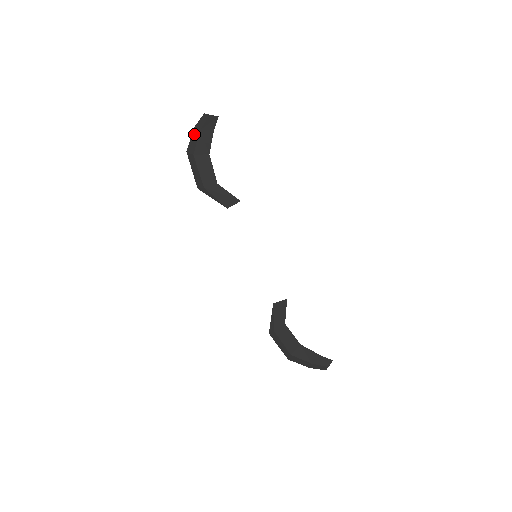
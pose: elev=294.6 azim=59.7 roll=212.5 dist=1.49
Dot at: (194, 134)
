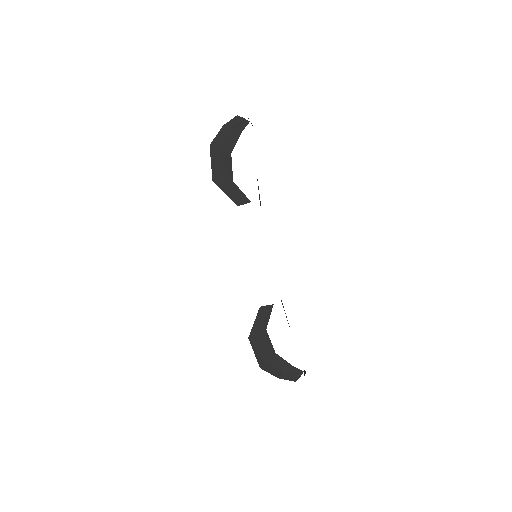
Dot at: (222, 131)
